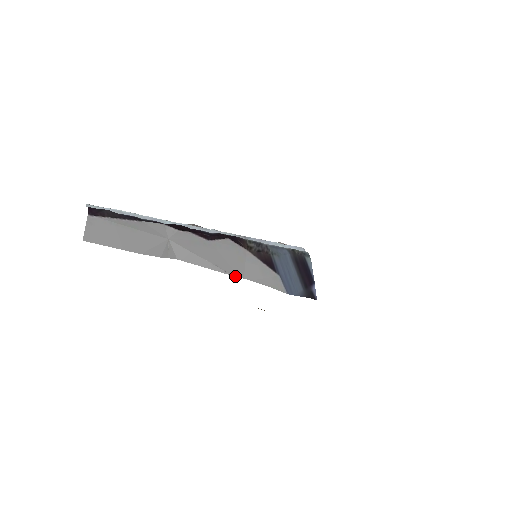
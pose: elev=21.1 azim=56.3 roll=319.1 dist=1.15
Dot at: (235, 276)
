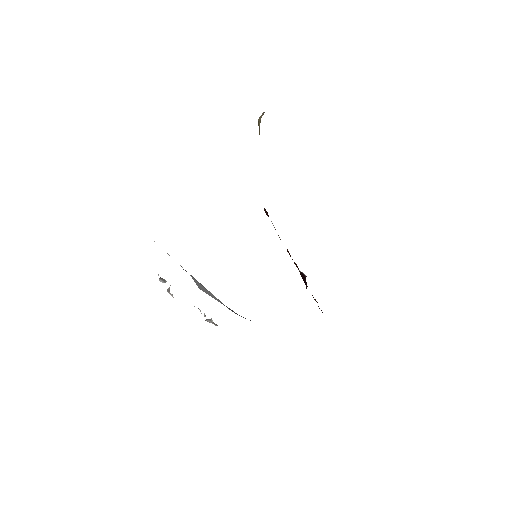
Dot at: occluded
